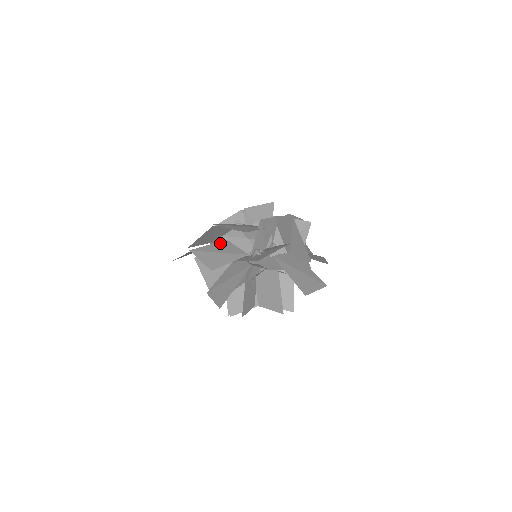
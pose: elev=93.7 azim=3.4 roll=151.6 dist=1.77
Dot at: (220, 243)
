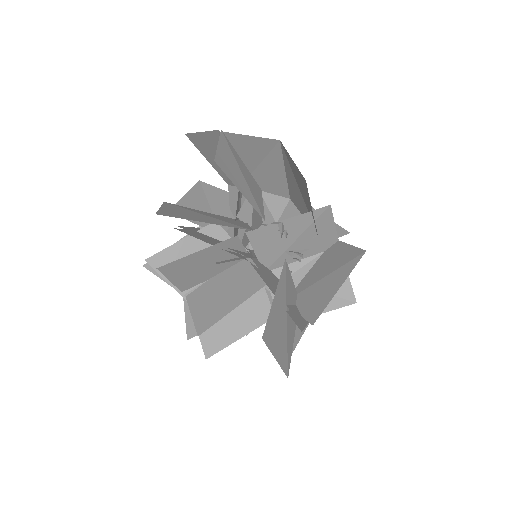
Dot at: (253, 178)
